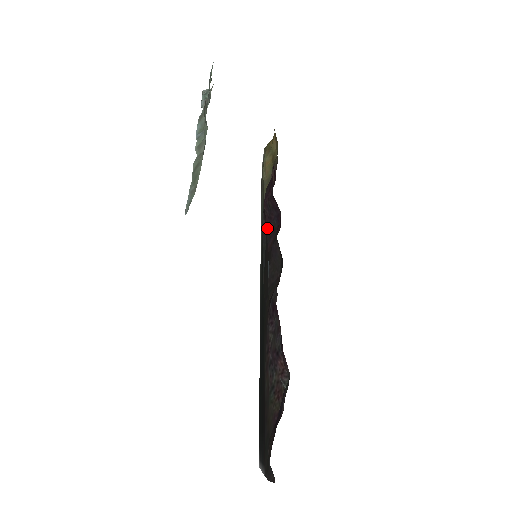
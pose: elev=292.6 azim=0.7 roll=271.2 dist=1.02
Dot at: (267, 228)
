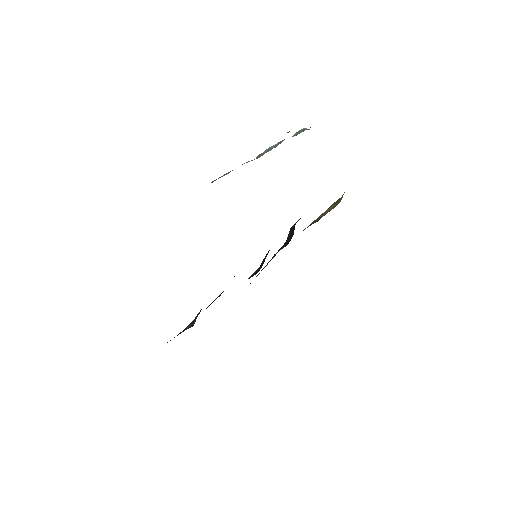
Dot at: (283, 246)
